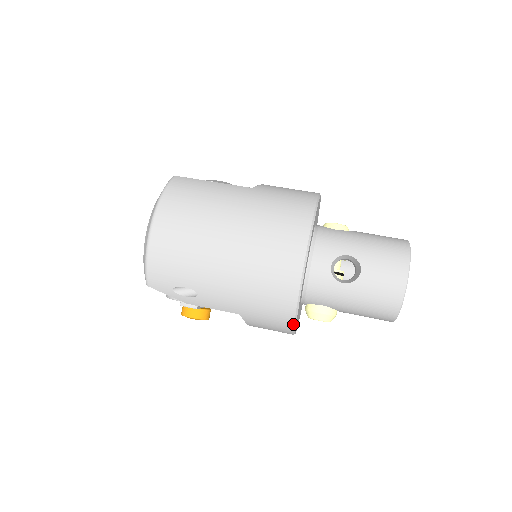
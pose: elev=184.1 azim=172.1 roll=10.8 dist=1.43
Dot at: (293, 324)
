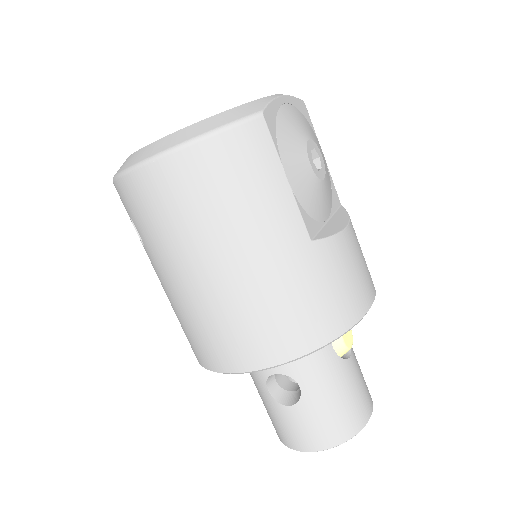
Dot at: occluded
